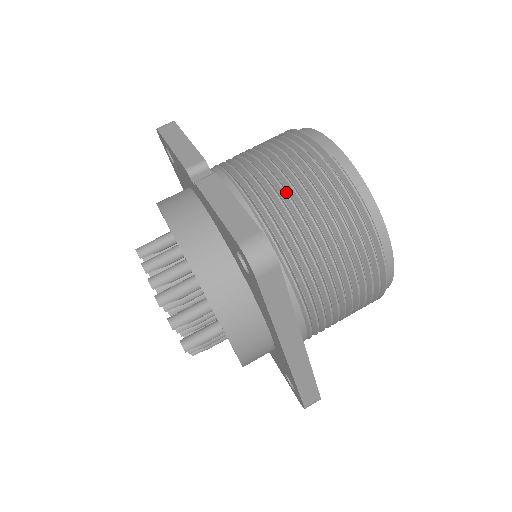
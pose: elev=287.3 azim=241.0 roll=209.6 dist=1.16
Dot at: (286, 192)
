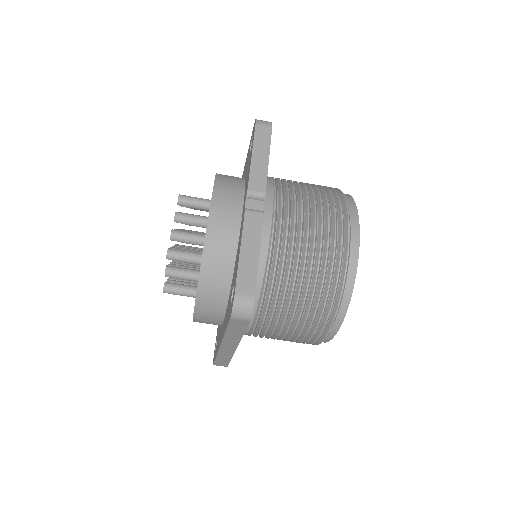
Dot at: (299, 258)
